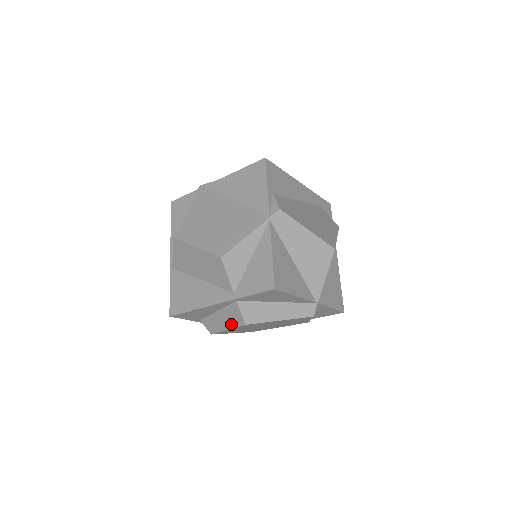
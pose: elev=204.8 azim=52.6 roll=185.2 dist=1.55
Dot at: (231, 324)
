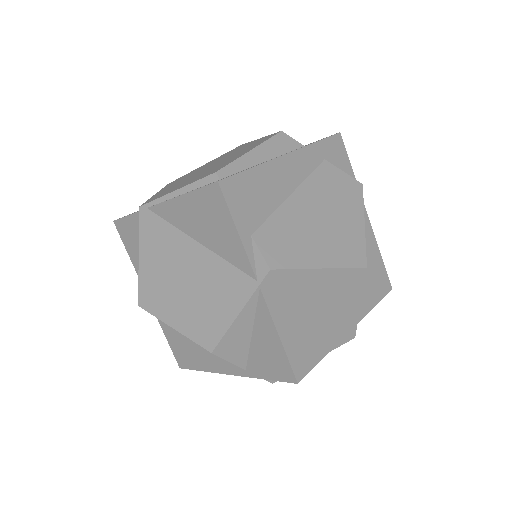
Dot at: occluded
